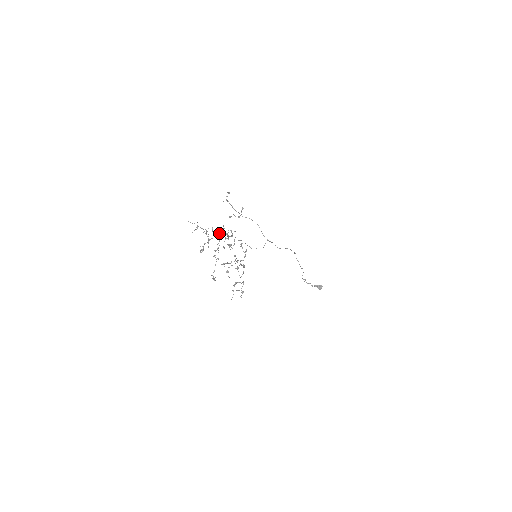
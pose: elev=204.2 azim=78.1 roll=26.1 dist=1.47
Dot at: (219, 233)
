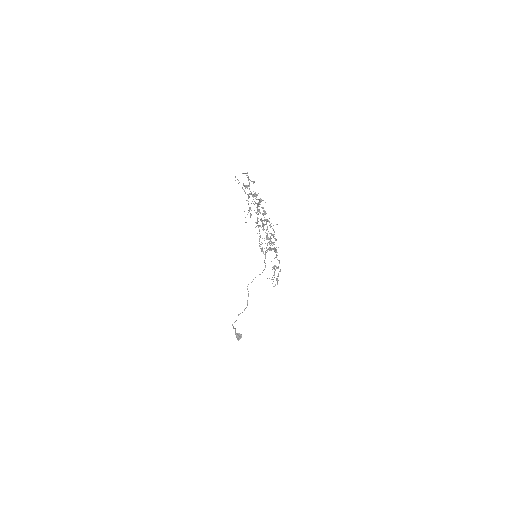
Dot at: (259, 203)
